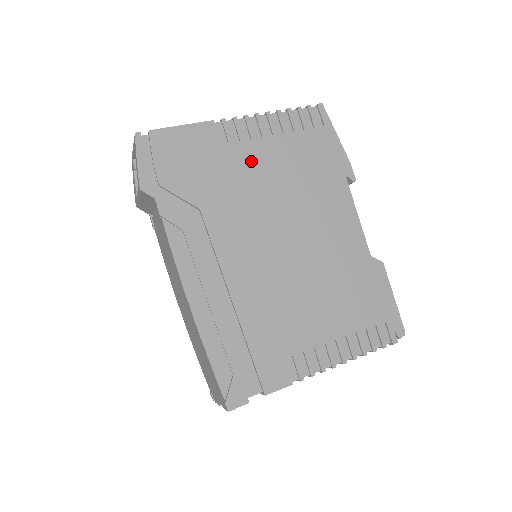
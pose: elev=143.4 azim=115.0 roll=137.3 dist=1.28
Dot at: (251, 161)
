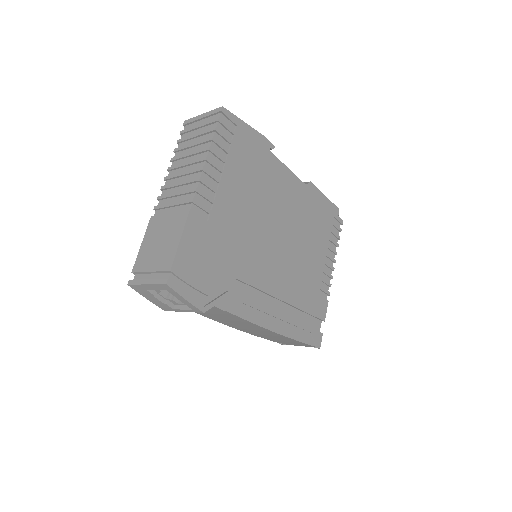
Dot at: (228, 209)
